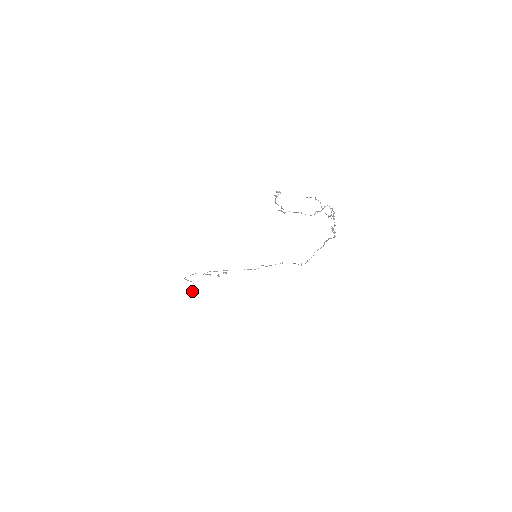
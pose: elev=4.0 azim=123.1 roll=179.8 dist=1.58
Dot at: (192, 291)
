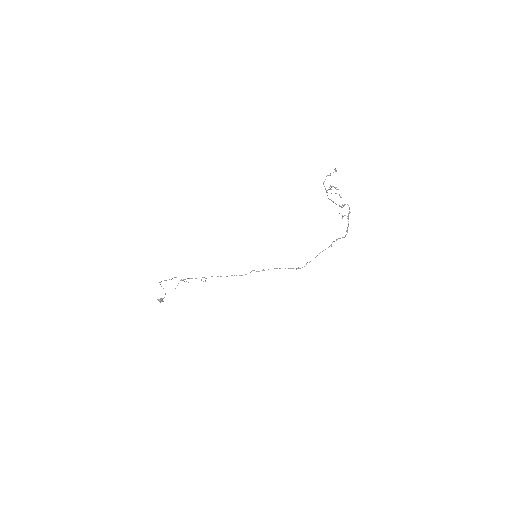
Dot at: (160, 301)
